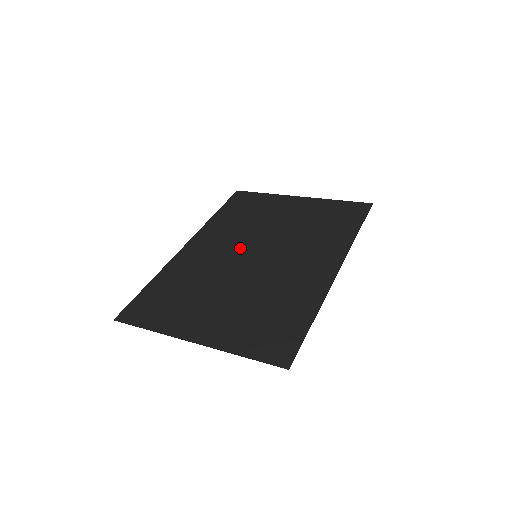
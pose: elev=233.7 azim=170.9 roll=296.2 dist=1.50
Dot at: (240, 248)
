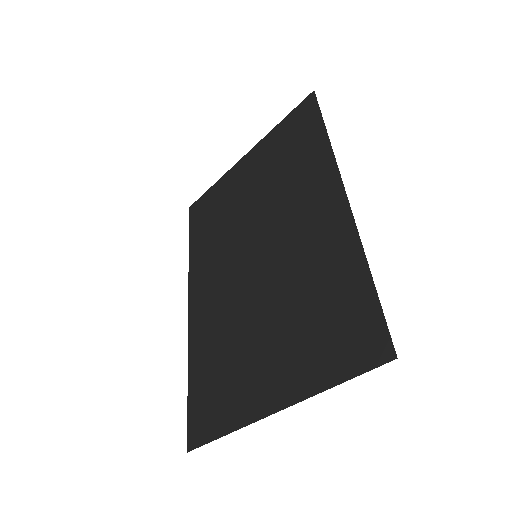
Dot at: (236, 262)
